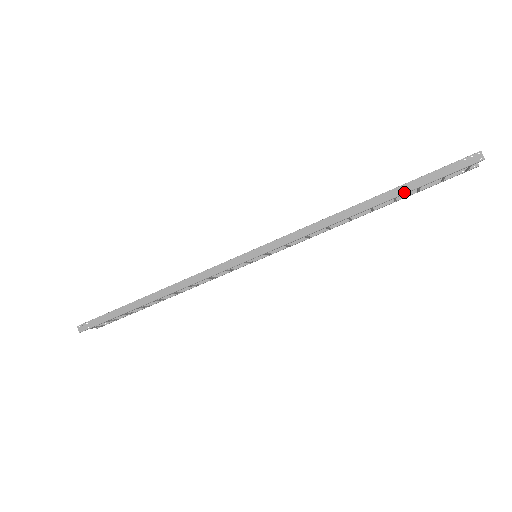
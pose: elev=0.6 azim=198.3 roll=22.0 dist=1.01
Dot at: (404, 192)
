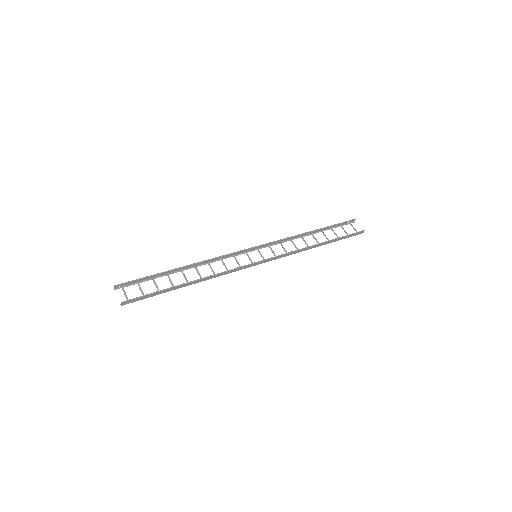
Dot at: occluded
